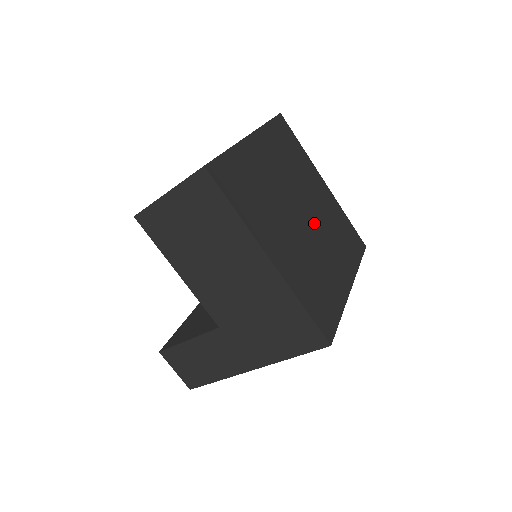
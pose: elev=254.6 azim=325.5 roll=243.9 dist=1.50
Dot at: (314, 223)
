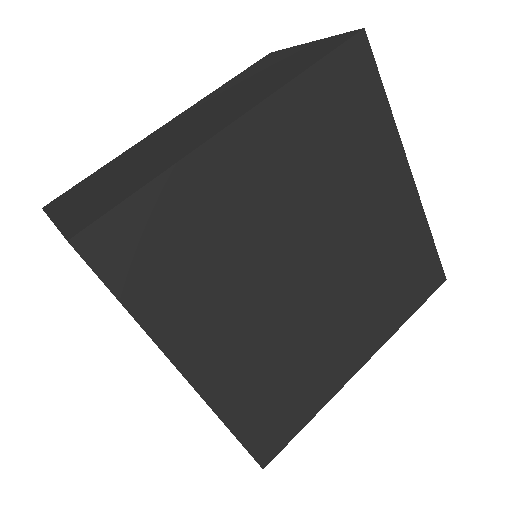
Dot at: (333, 273)
